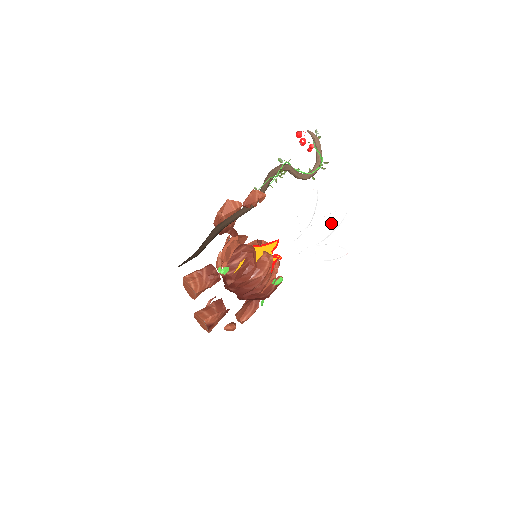
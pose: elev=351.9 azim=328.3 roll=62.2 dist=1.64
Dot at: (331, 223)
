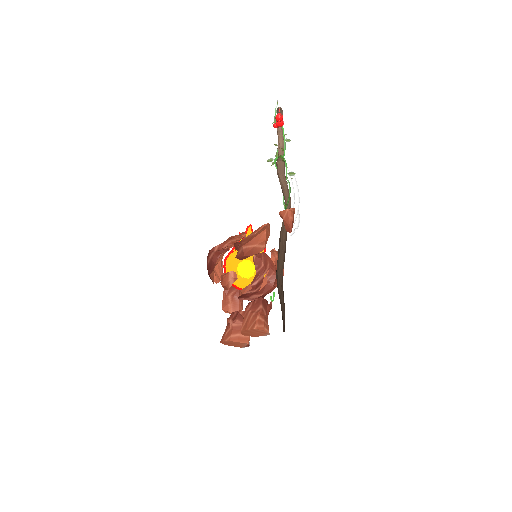
Dot at: occluded
